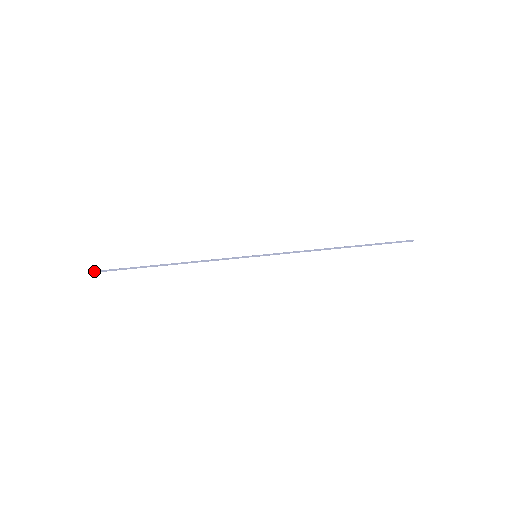
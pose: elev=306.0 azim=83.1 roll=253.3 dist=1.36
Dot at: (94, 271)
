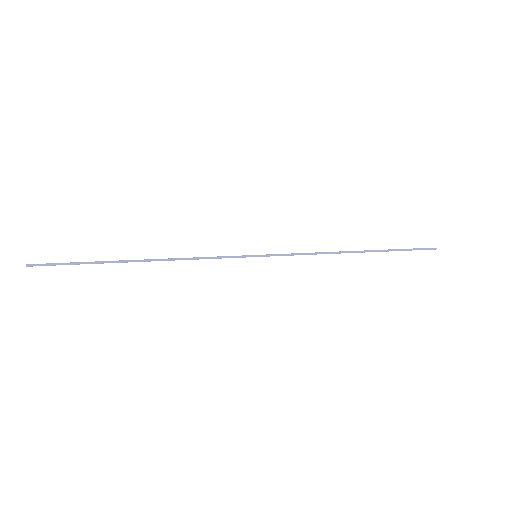
Dot at: (33, 264)
